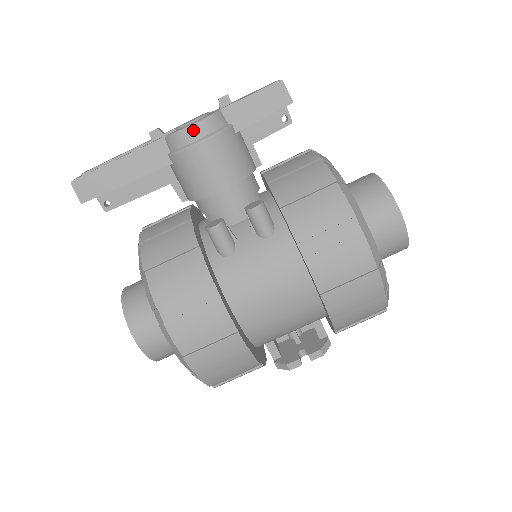
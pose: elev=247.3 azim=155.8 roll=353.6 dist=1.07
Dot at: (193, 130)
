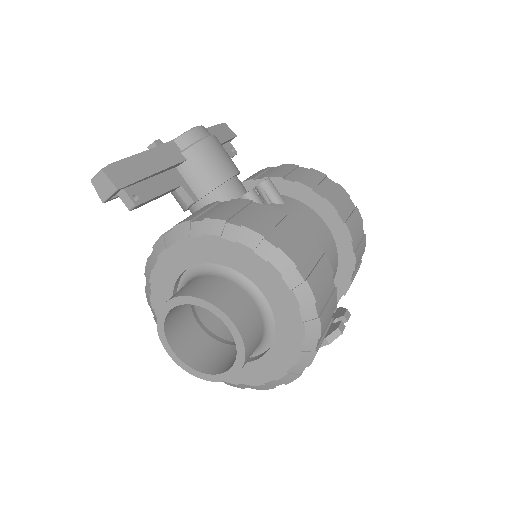
Dot at: (200, 129)
